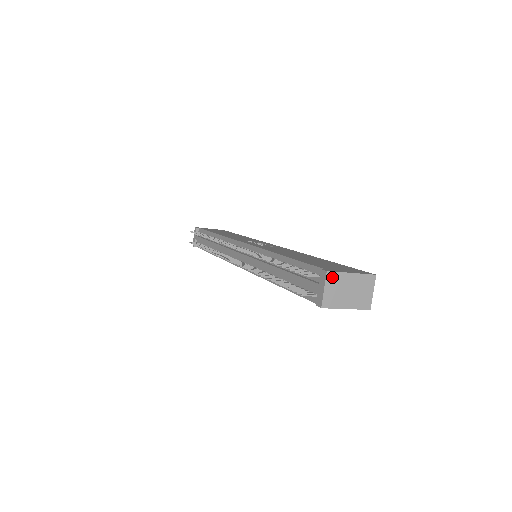
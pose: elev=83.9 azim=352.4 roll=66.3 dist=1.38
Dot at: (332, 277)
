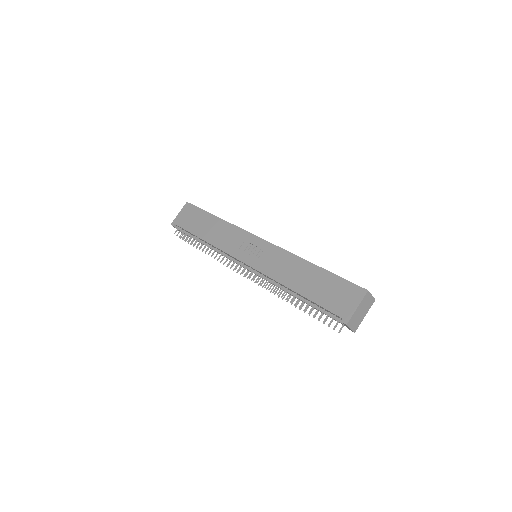
Dot at: (350, 322)
